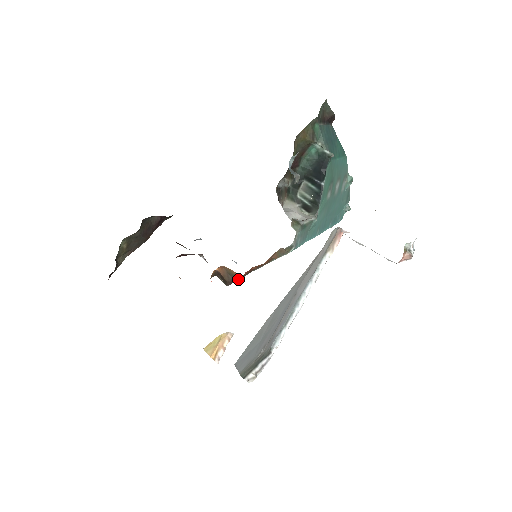
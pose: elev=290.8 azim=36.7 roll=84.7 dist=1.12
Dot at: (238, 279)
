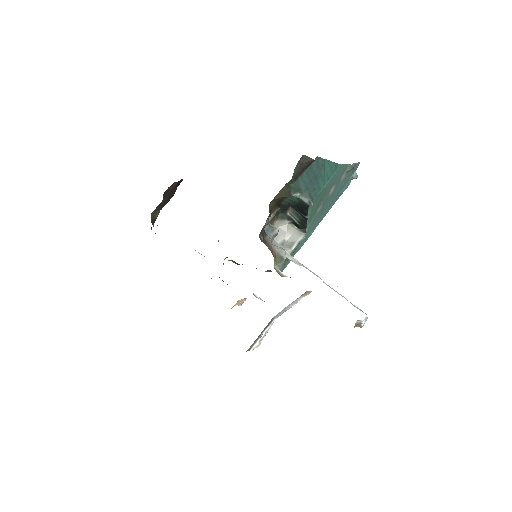
Dot at: occluded
